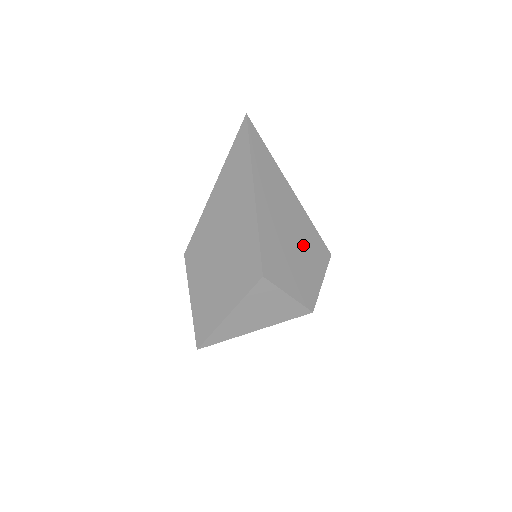
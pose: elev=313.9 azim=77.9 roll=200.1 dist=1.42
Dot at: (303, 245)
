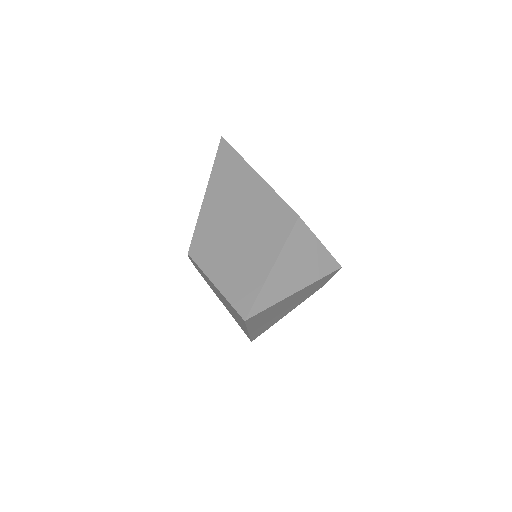
Dot at: occluded
